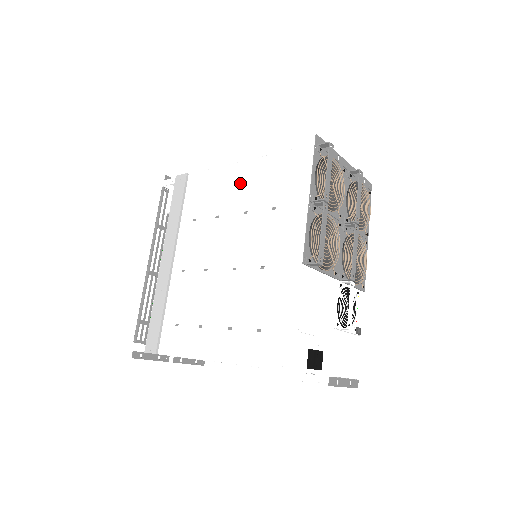
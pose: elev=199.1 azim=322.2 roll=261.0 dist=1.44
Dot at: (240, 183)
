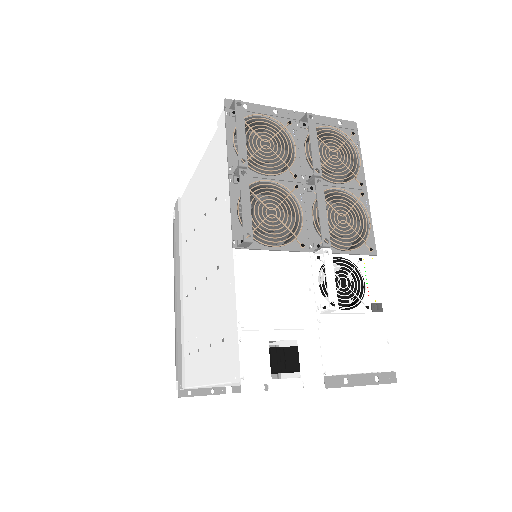
Dot at: (200, 186)
